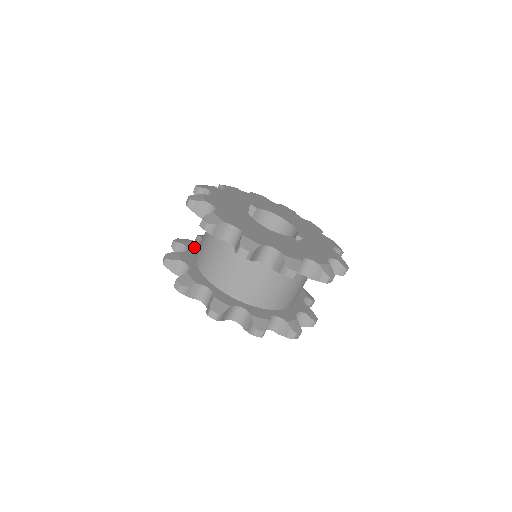
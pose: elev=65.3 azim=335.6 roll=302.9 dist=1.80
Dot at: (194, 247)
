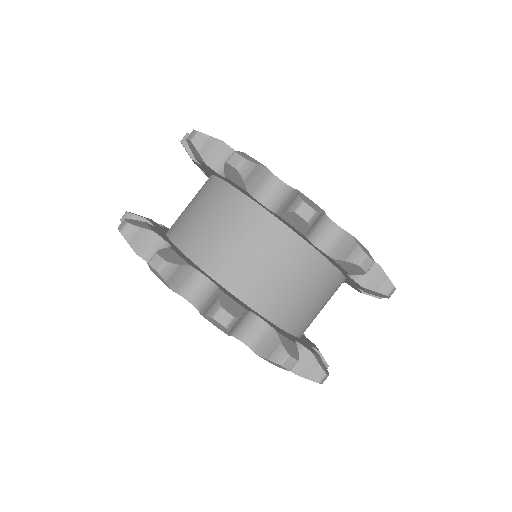
Dot at: occluded
